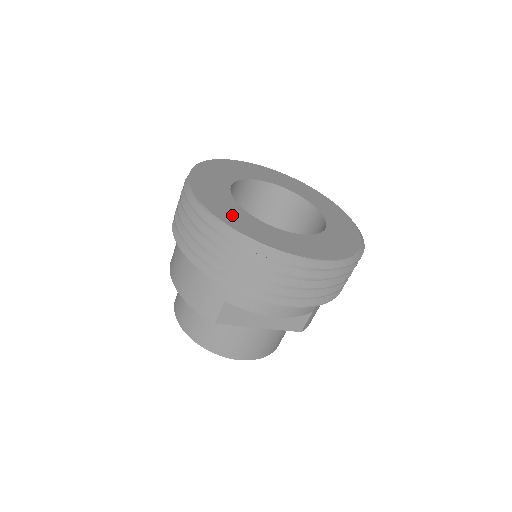
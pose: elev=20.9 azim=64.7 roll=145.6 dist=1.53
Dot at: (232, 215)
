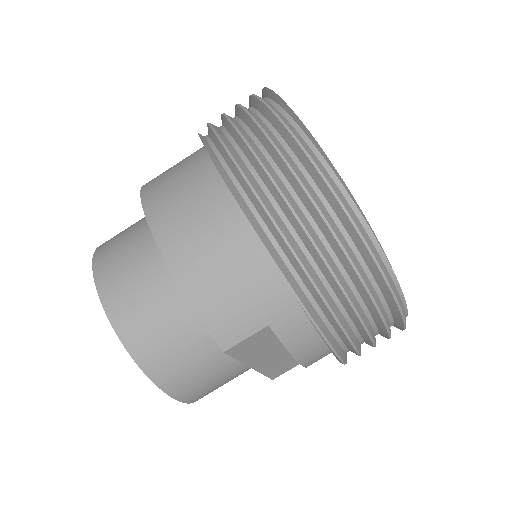
Dot at: occluded
